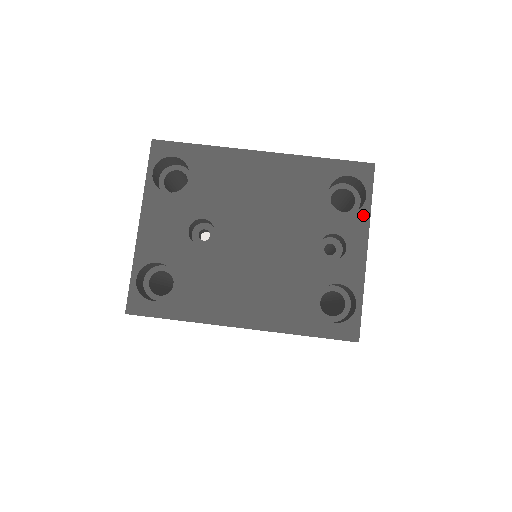
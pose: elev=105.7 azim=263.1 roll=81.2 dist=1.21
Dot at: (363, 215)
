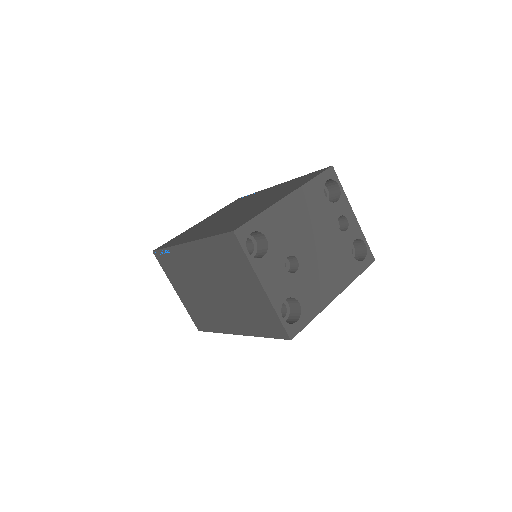
Dot at: (343, 197)
